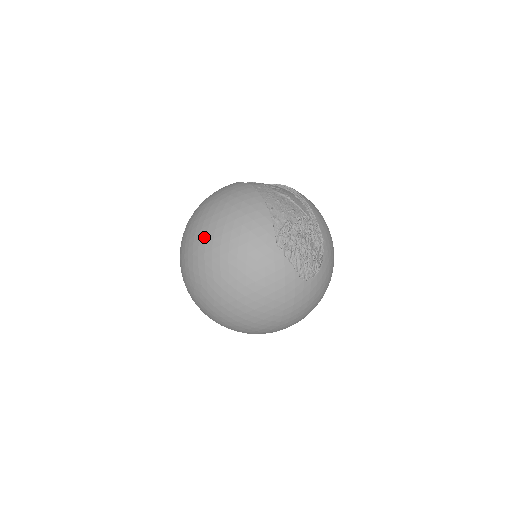
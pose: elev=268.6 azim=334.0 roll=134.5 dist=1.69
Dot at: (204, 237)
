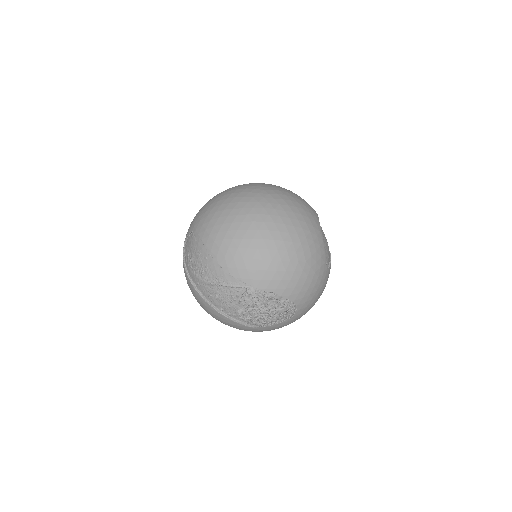
Dot at: occluded
